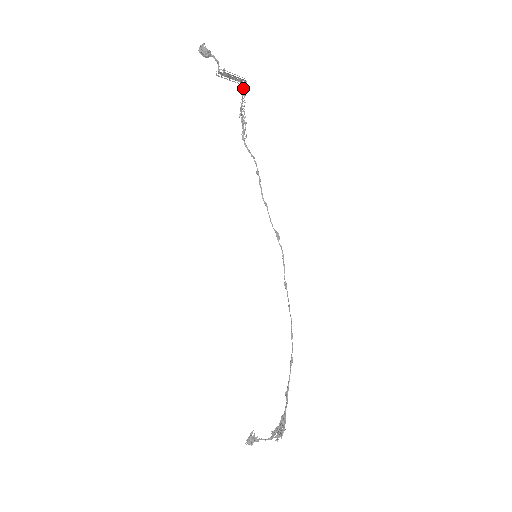
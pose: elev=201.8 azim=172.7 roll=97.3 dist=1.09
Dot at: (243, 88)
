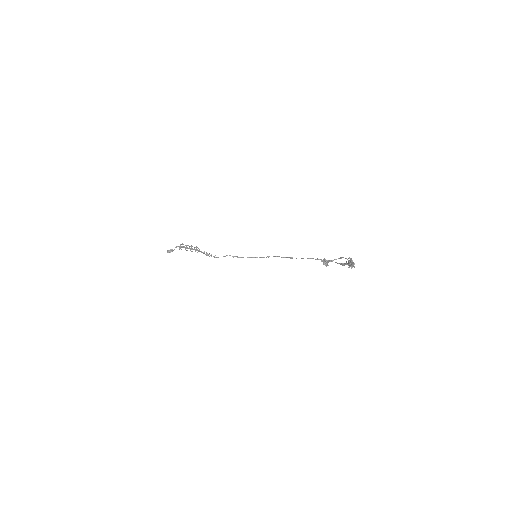
Dot at: (199, 250)
